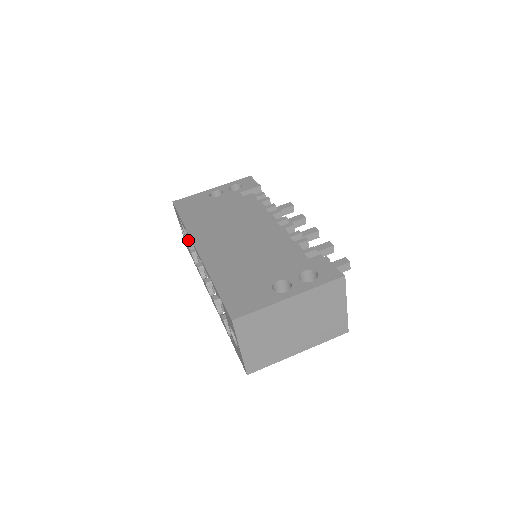
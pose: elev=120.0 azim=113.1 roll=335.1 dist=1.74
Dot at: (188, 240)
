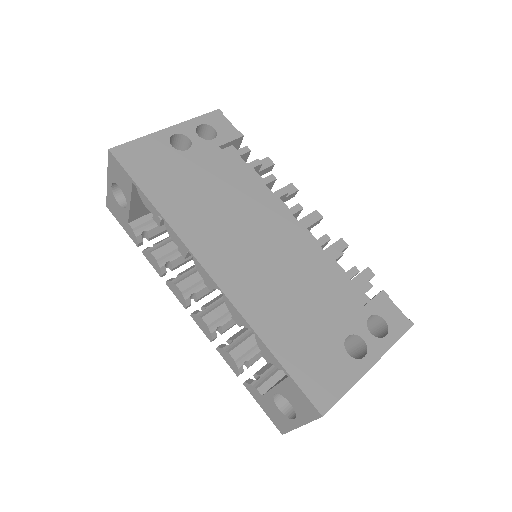
Dot at: (131, 211)
